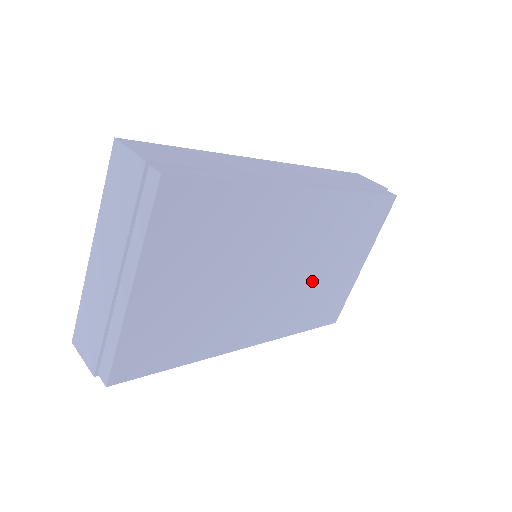
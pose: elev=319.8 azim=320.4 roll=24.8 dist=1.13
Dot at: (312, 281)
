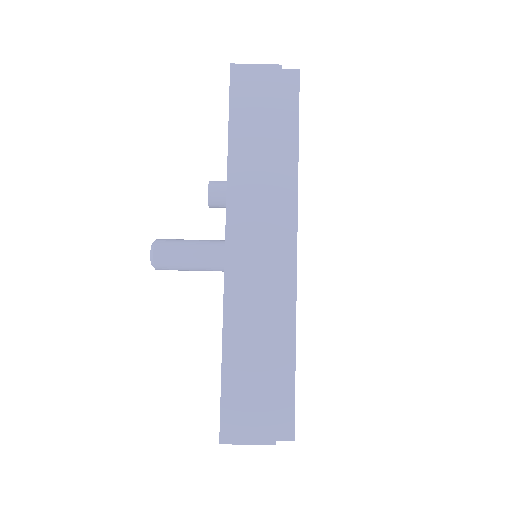
Dot at: occluded
